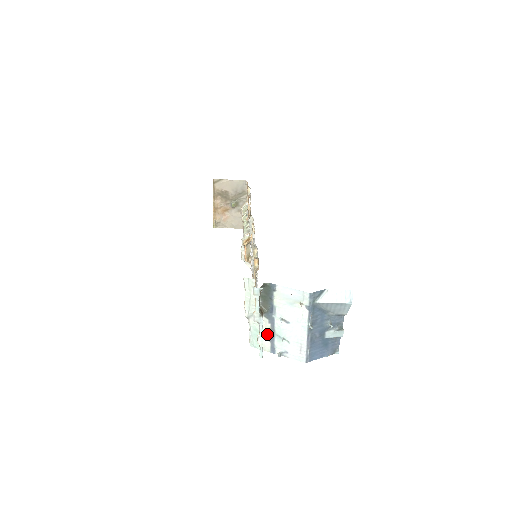
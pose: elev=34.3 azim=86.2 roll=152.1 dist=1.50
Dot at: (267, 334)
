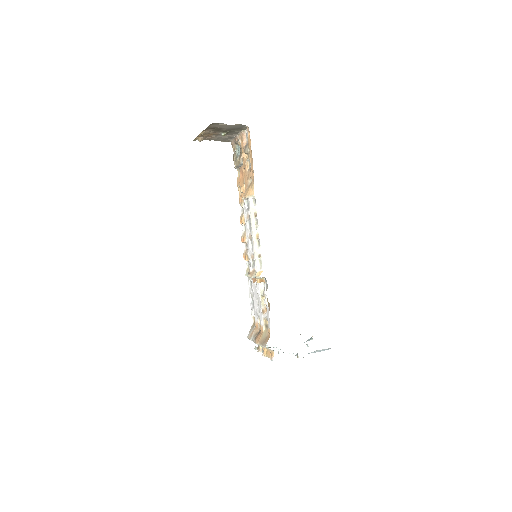
Dot at: occluded
